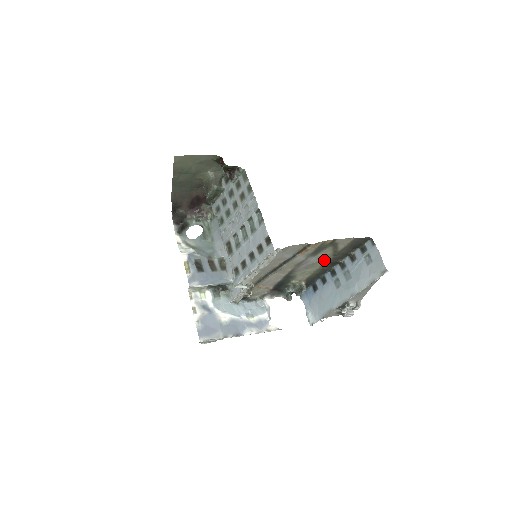
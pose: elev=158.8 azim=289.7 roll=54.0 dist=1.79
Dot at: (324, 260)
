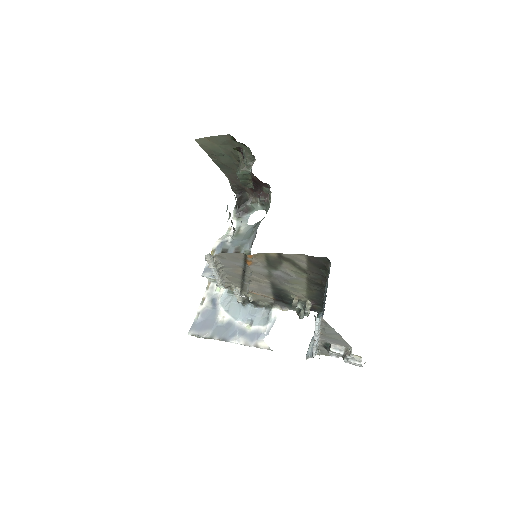
Dot at: (301, 278)
